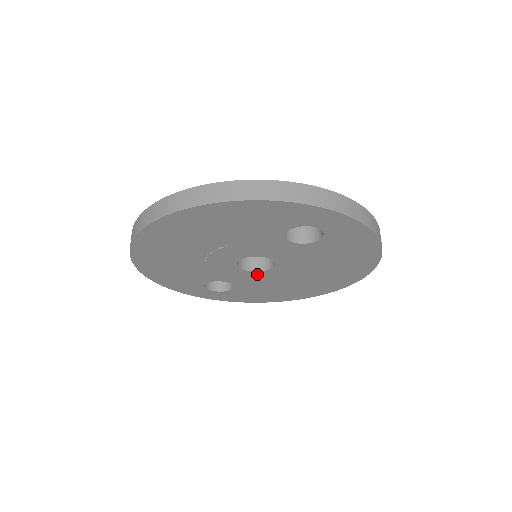
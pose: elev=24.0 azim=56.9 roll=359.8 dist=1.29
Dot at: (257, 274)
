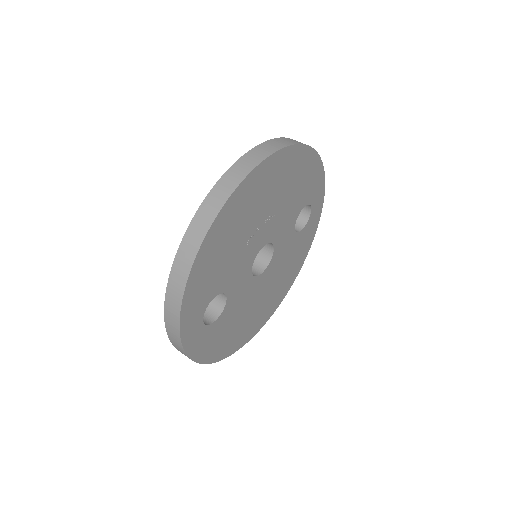
Dot at: (250, 283)
